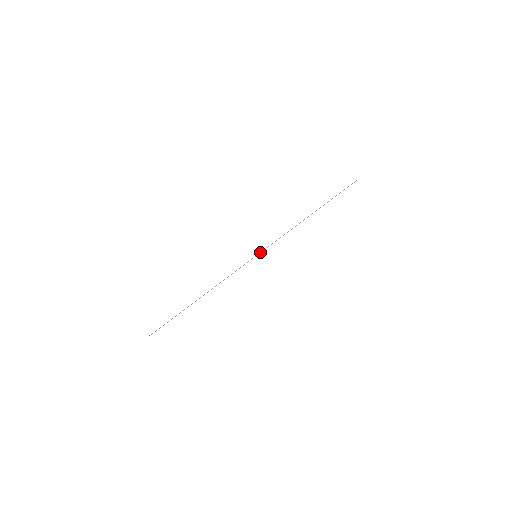
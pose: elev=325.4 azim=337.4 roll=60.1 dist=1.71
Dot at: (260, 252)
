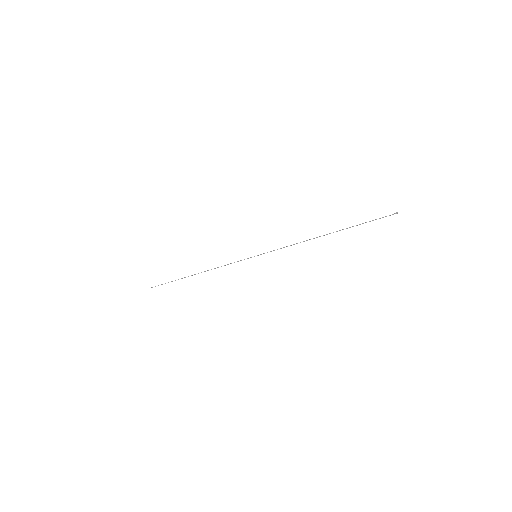
Dot at: occluded
